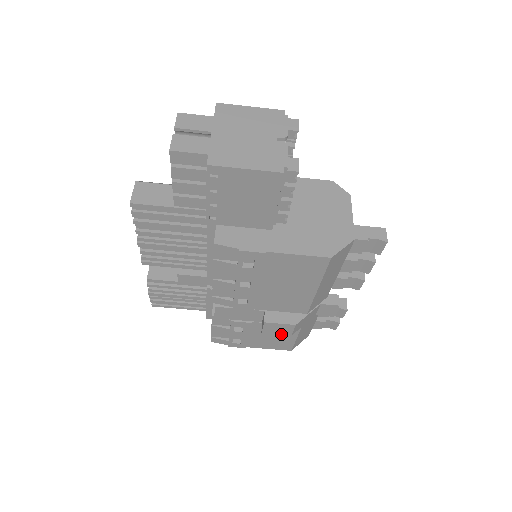
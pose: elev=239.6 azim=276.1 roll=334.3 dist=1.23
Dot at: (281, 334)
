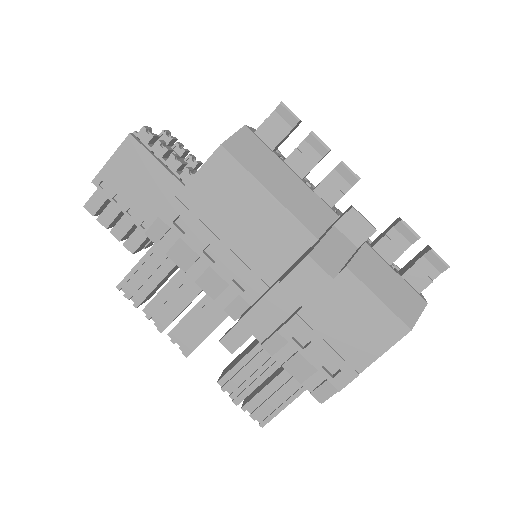
Dot at: (322, 289)
